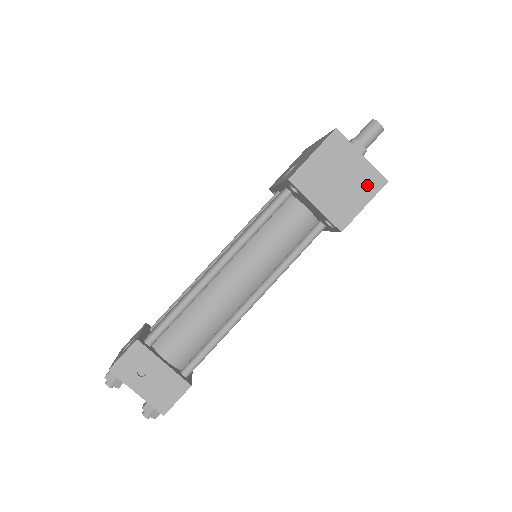
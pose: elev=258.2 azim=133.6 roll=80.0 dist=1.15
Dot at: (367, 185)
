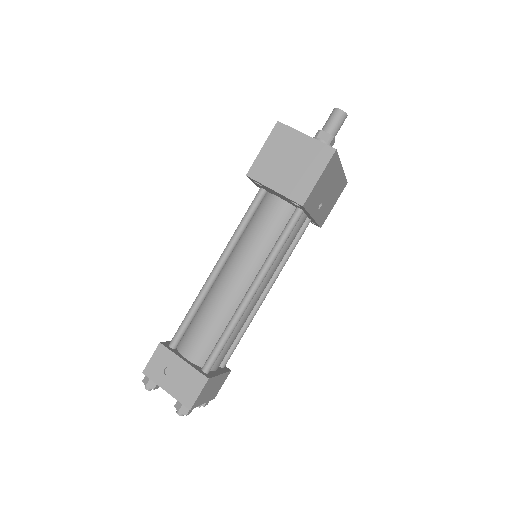
Dot at: (317, 158)
